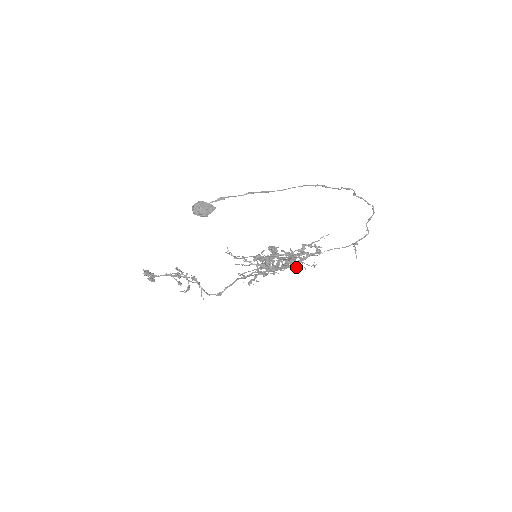
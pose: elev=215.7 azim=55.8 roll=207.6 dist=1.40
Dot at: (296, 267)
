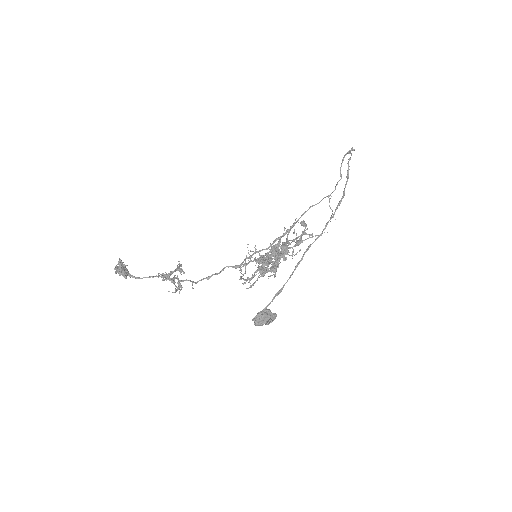
Dot at: occluded
